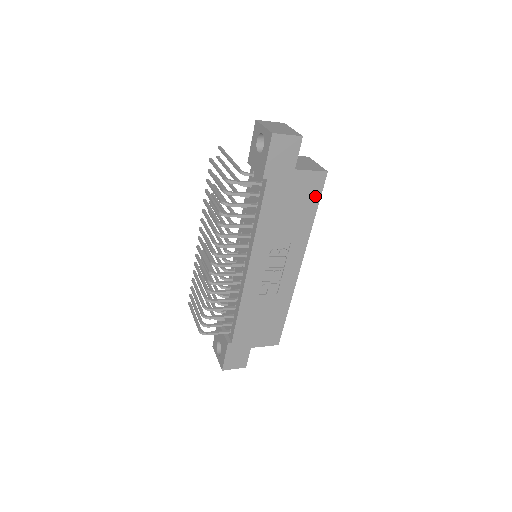
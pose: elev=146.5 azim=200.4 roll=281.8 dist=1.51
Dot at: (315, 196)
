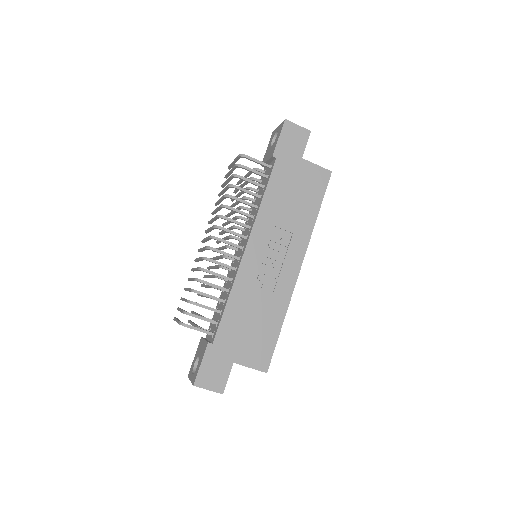
Dot at: (319, 192)
